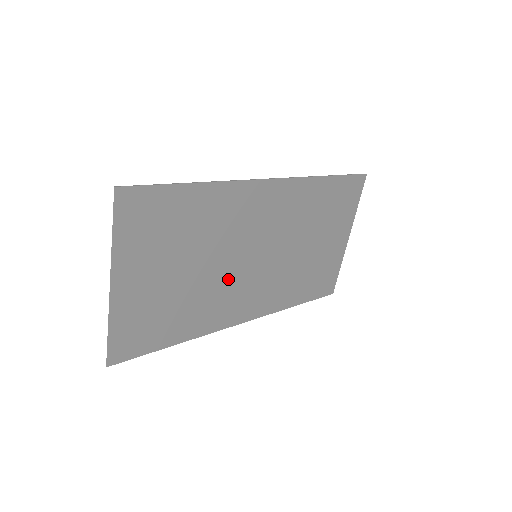
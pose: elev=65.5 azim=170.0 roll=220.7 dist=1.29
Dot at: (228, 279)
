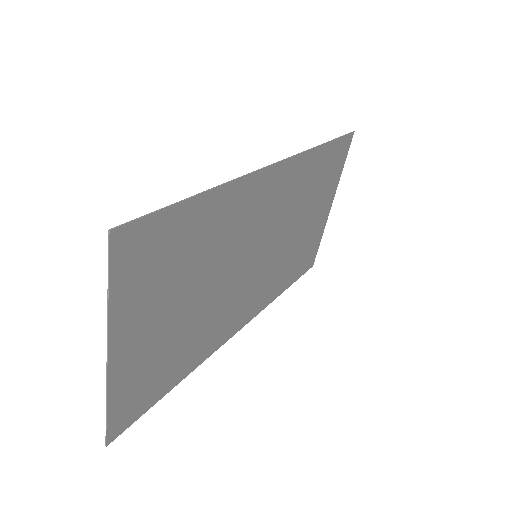
Dot at: (229, 292)
